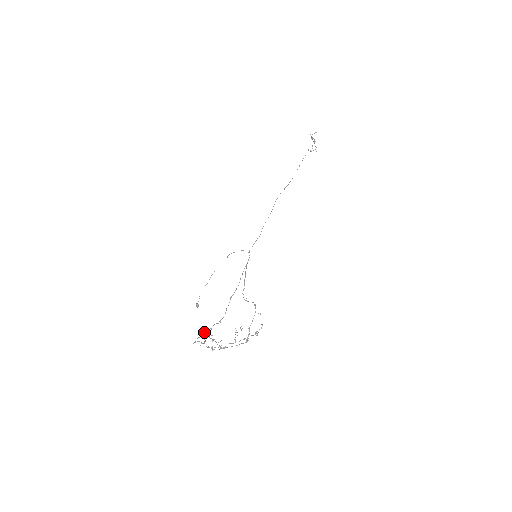
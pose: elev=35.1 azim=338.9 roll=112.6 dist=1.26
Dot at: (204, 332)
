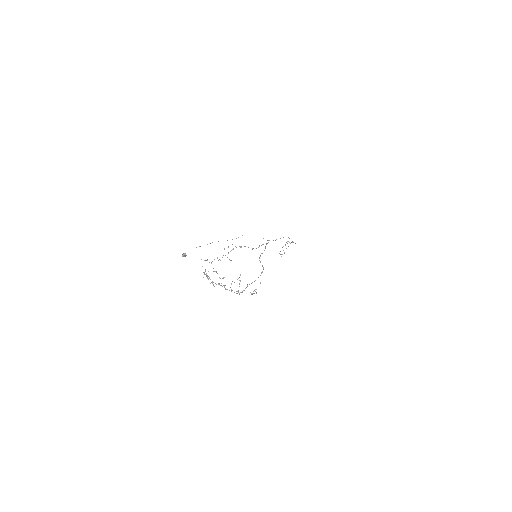
Dot at: occluded
